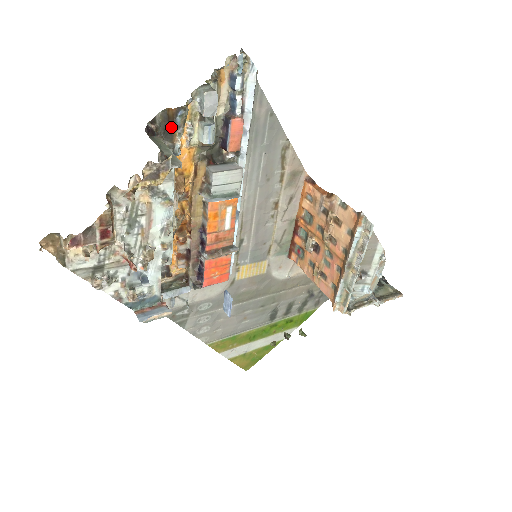
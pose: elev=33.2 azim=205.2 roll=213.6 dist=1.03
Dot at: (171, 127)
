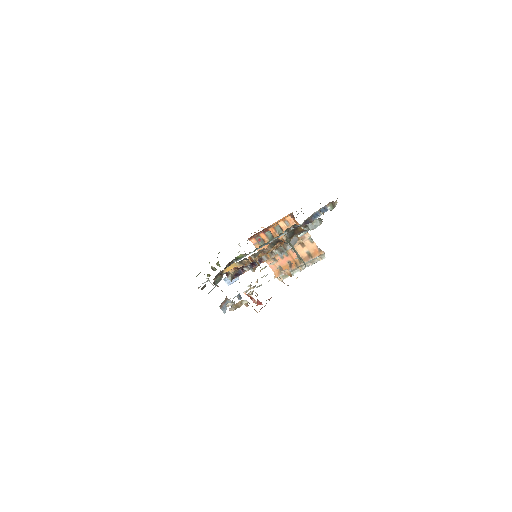
Dot at: (295, 234)
